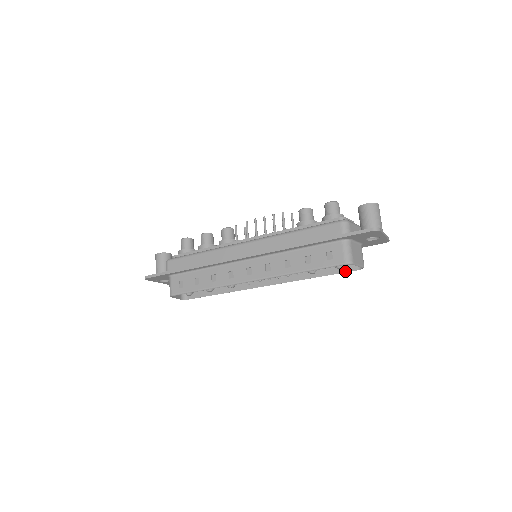
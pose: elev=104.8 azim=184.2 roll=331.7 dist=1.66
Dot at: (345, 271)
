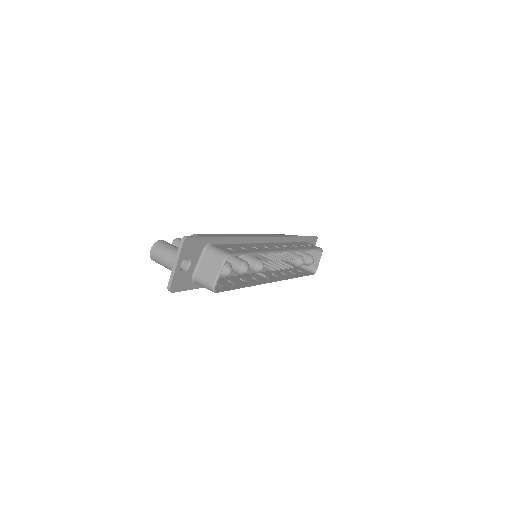
Dot at: (309, 274)
